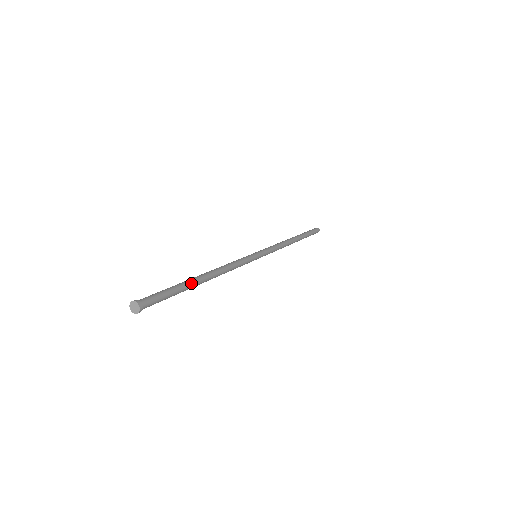
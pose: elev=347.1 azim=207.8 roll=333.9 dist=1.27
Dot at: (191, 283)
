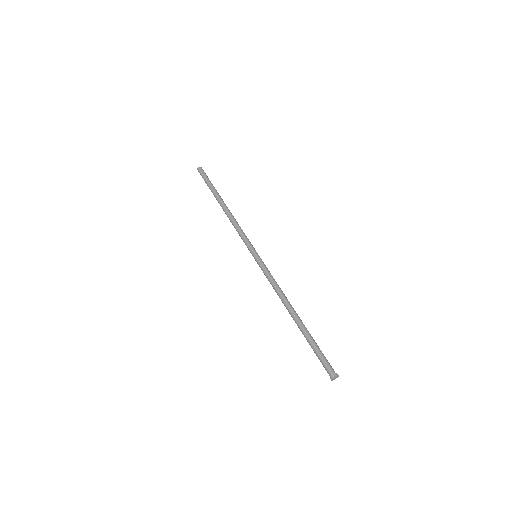
Dot at: occluded
